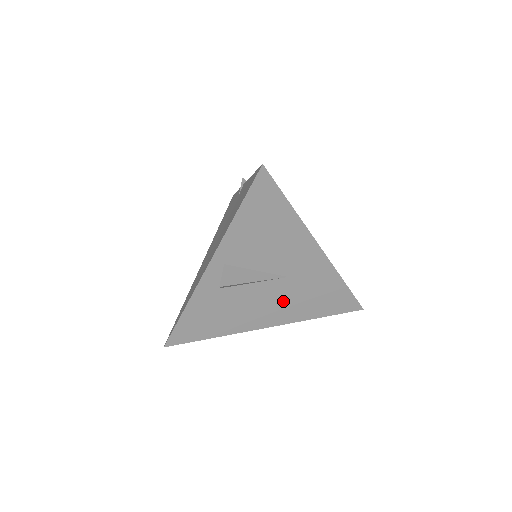
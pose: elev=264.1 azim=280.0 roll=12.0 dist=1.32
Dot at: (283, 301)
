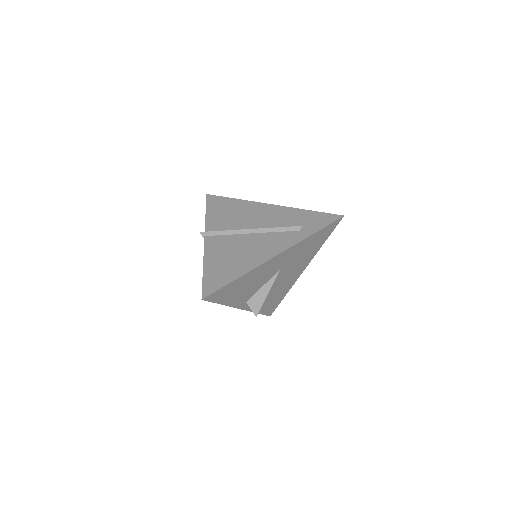
Dot at: (294, 267)
